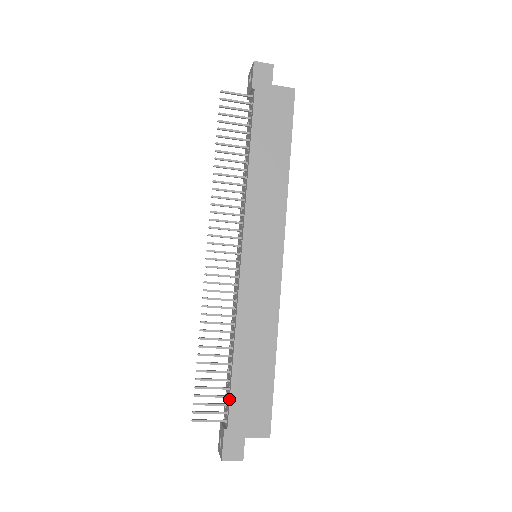
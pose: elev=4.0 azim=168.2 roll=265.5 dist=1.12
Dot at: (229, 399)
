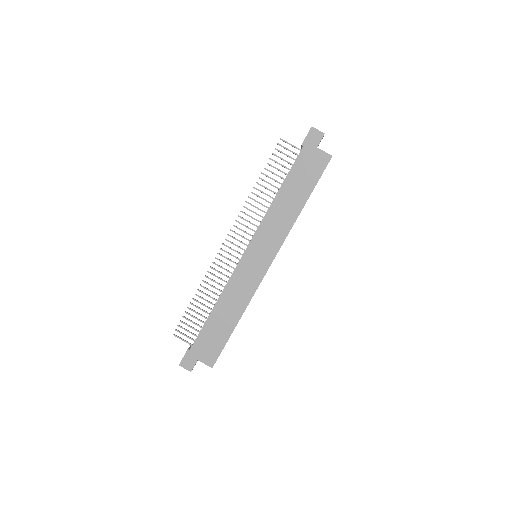
Dot at: (199, 333)
